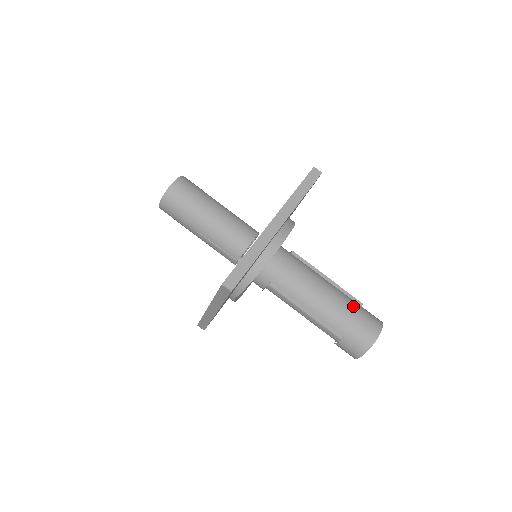
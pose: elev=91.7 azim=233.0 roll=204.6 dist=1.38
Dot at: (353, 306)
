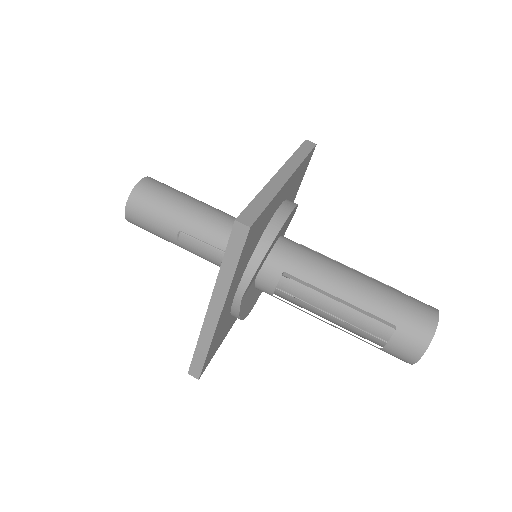
Dot at: (393, 289)
